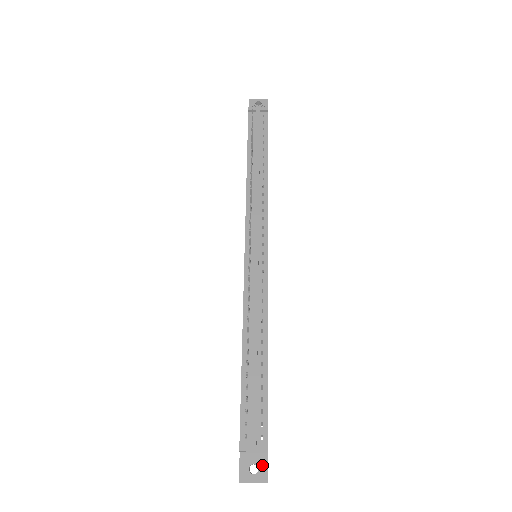
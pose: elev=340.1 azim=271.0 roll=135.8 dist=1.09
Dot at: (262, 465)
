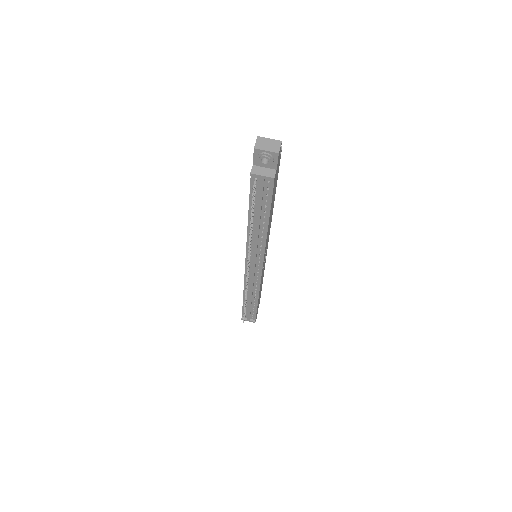
Dot at: occluded
